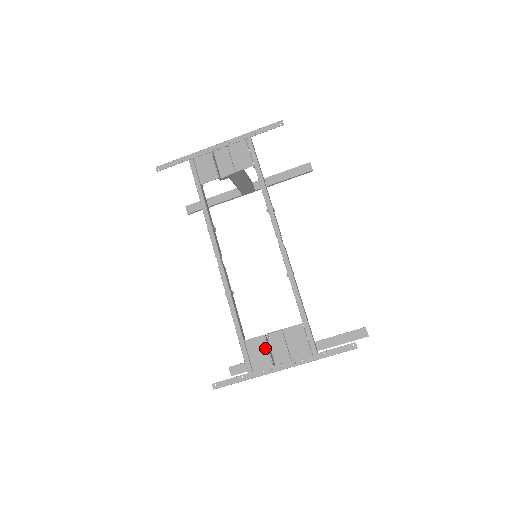
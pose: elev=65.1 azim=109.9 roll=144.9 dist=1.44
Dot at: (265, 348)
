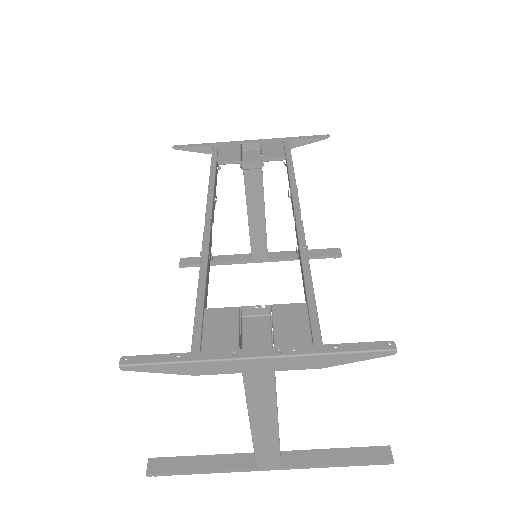
Dot at: (235, 323)
